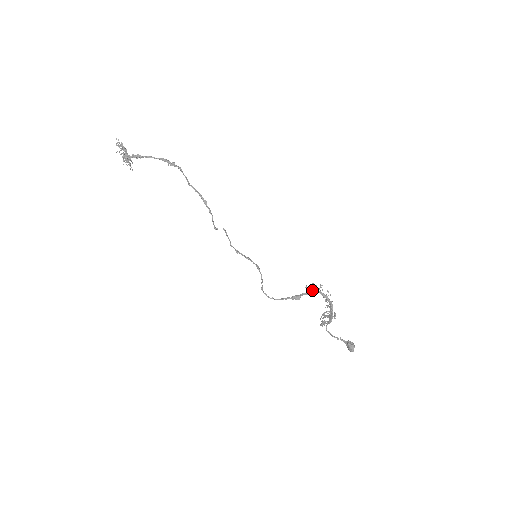
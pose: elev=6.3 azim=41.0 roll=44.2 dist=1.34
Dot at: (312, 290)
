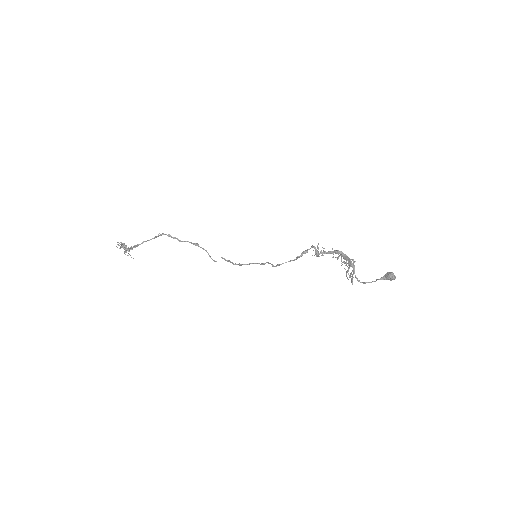
Dot at: (317, 251)
